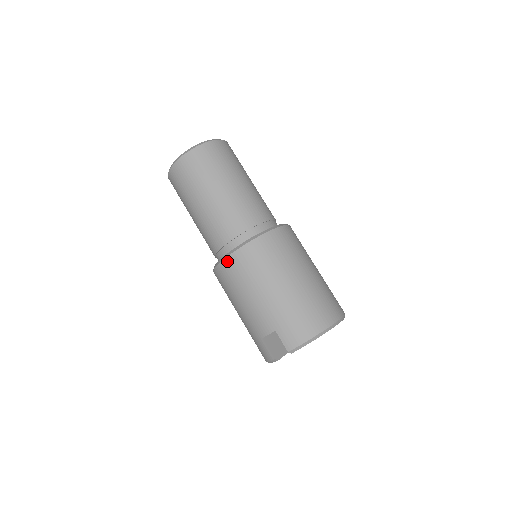
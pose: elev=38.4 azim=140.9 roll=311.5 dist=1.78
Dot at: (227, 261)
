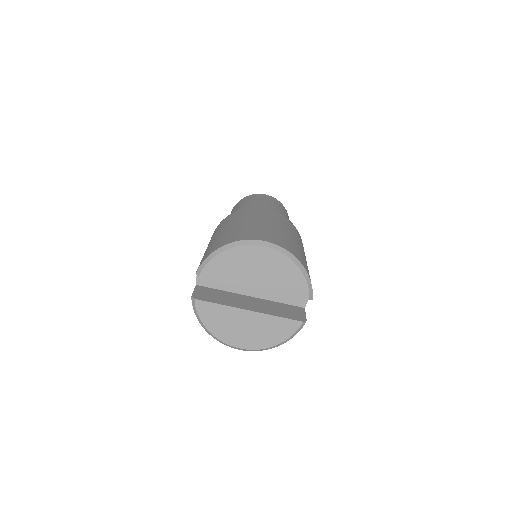
Dot at: occluded
